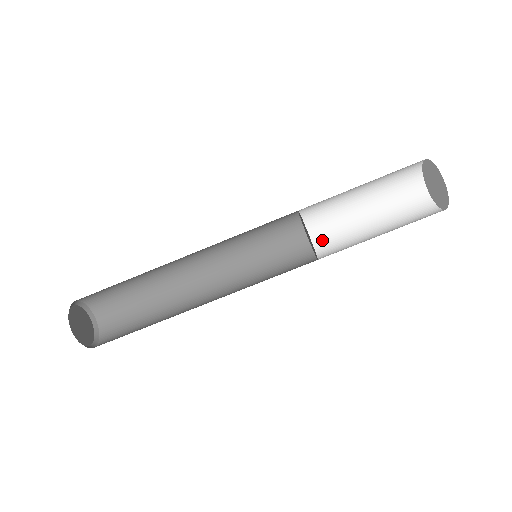
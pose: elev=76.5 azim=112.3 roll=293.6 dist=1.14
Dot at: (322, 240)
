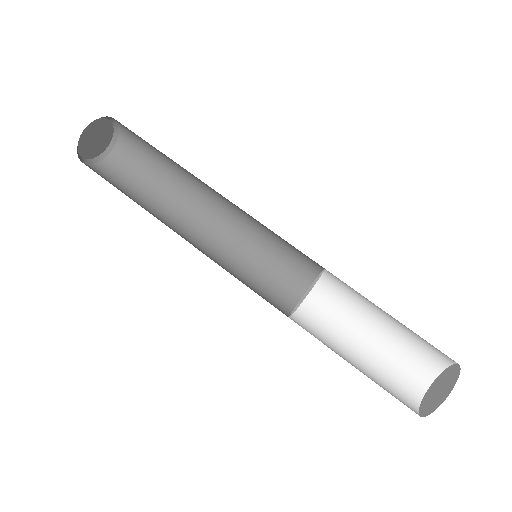
Dot at: (302, 325)
